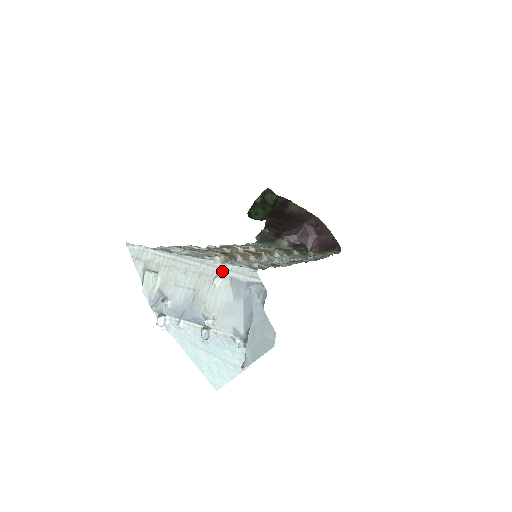
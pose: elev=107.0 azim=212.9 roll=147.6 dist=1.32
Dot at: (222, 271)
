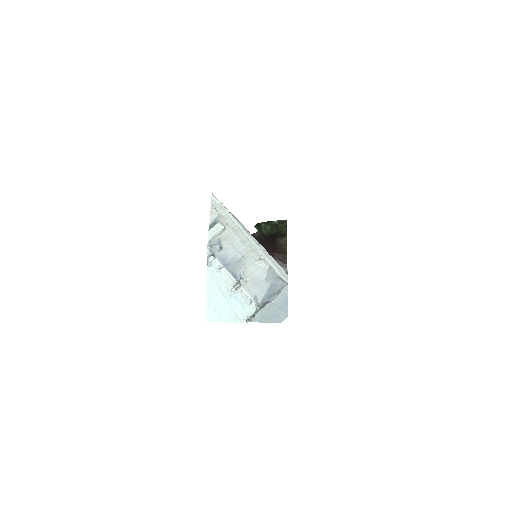
Dot at: (267, 259)
